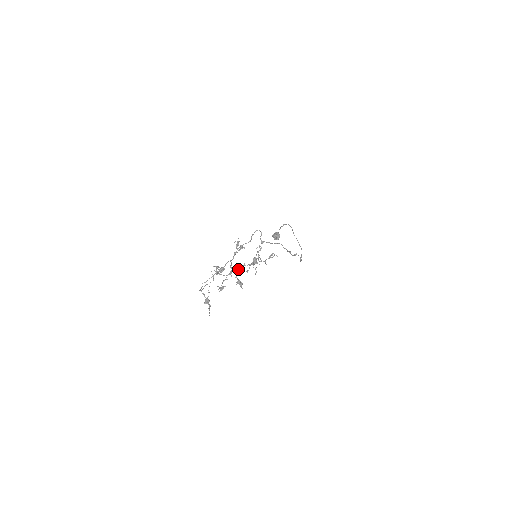
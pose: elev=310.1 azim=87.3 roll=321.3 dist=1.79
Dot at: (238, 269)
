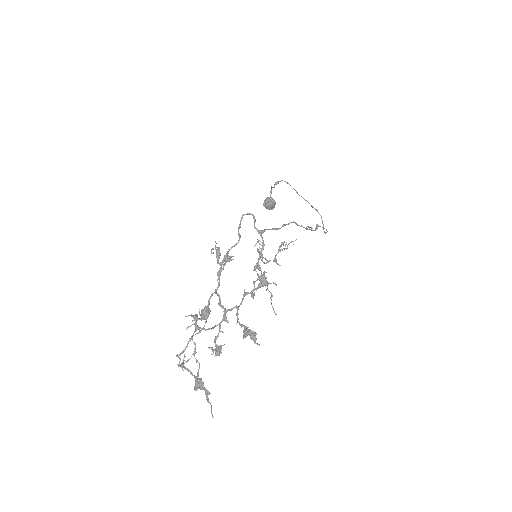
Dot at: (236, 305)
